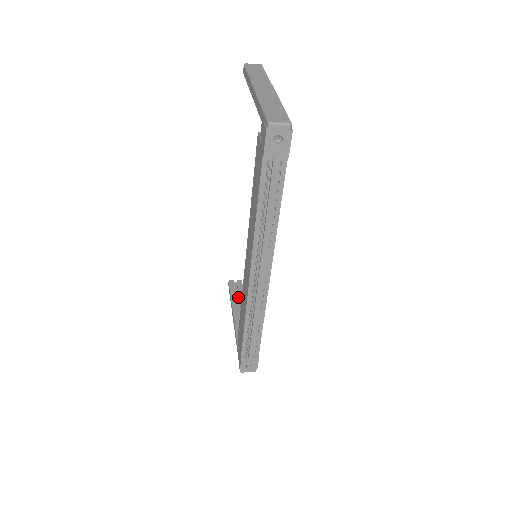
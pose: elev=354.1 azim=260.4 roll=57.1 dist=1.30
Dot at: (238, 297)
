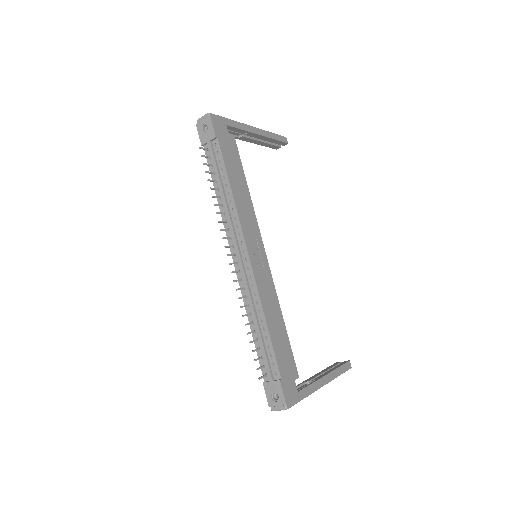
Dot at: occluded
